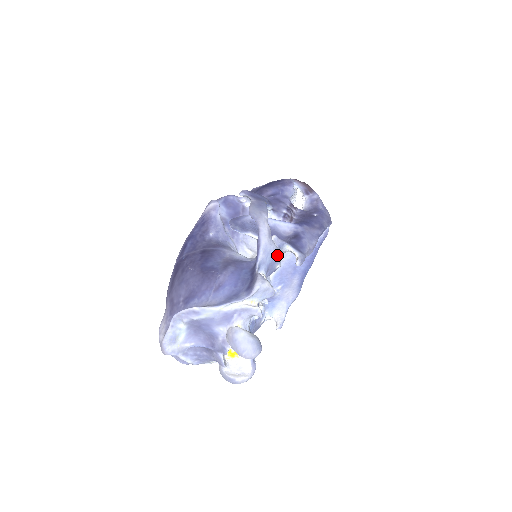
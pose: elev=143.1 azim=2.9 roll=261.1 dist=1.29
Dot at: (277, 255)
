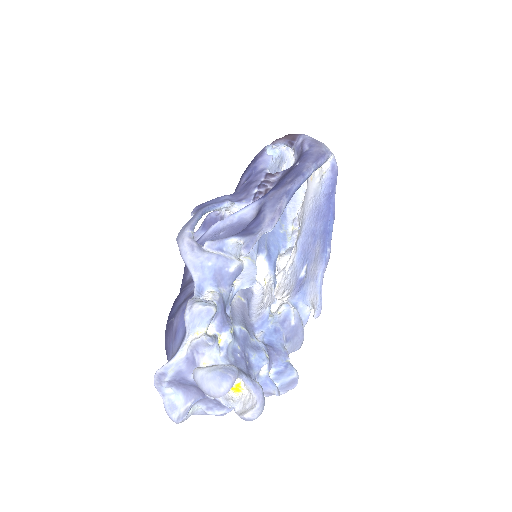
Dot at: (217, 260)
